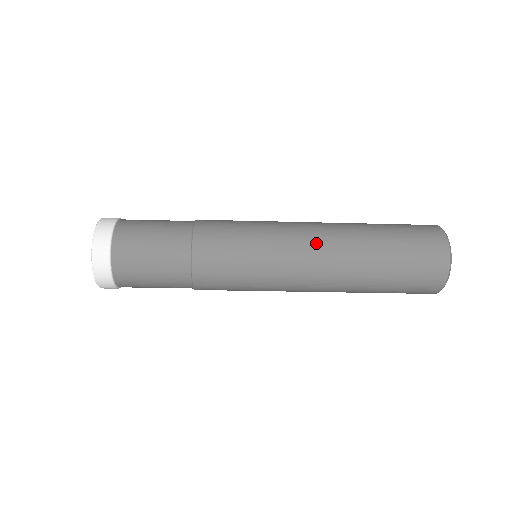
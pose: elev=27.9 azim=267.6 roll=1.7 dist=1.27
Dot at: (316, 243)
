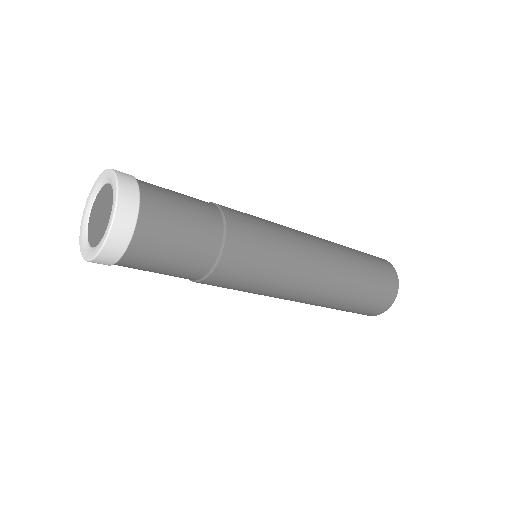
Dot at: (312, 236)
